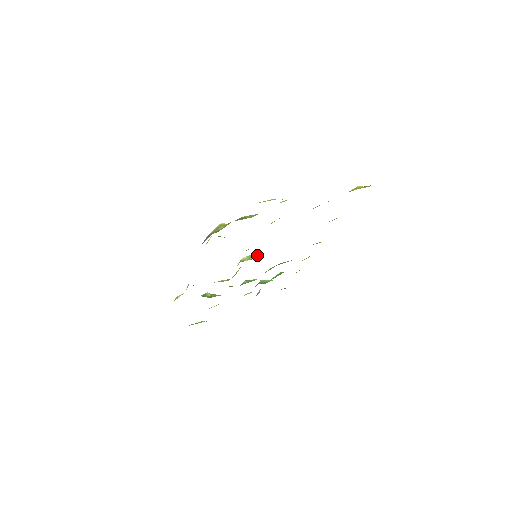
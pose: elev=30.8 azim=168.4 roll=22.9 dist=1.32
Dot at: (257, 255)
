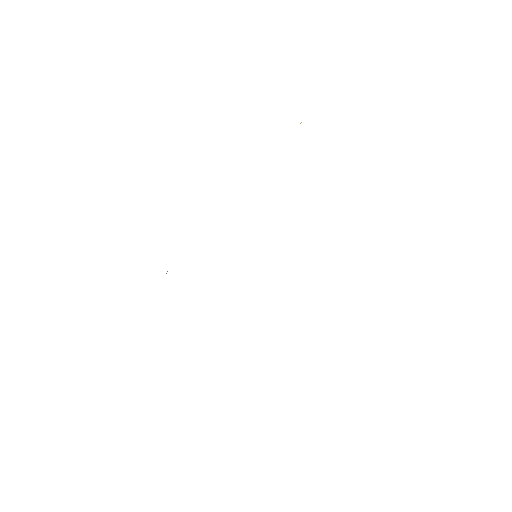
Dot at: occluded
